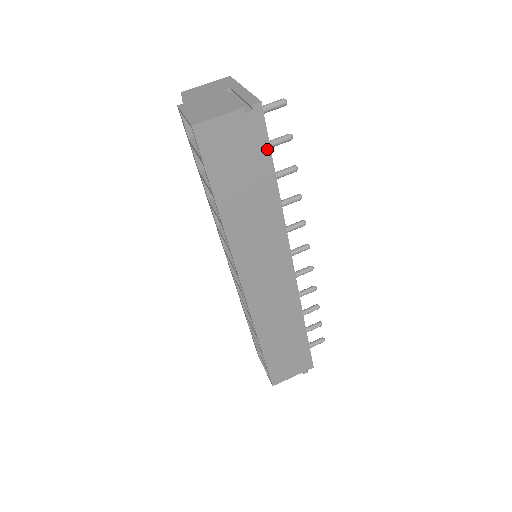
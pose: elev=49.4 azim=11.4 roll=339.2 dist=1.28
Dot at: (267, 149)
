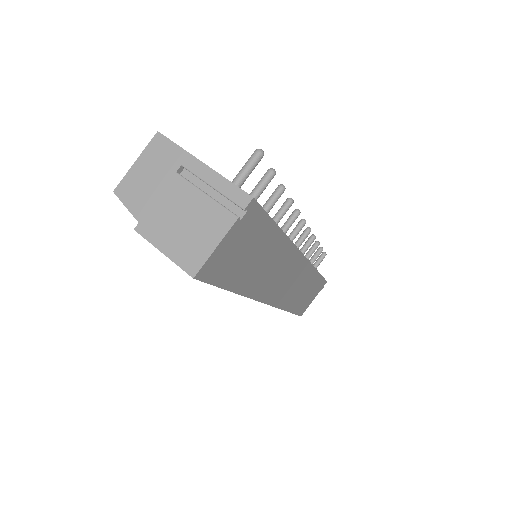
Dot at: (267, 220)
